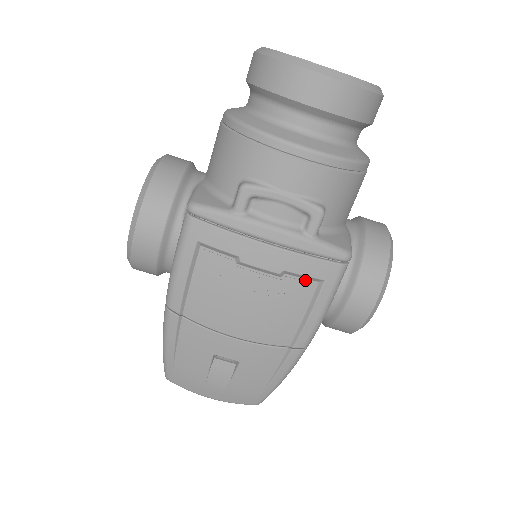
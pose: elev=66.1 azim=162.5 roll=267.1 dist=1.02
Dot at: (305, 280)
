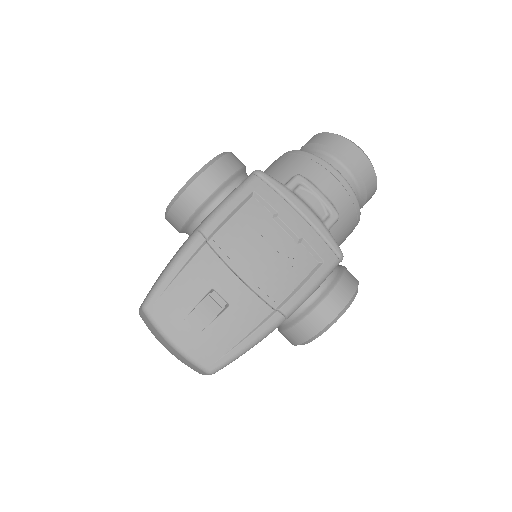
Dot at: (311, 256)
